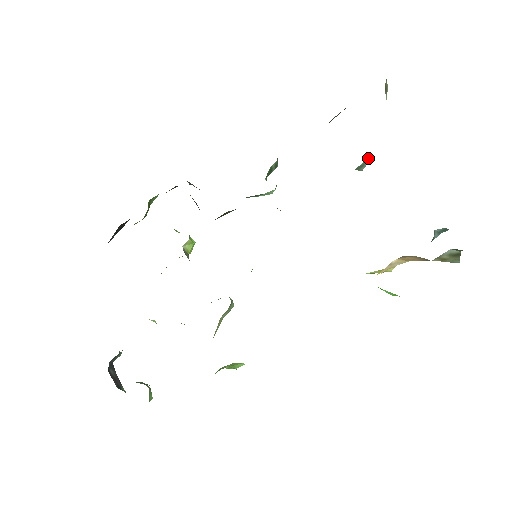
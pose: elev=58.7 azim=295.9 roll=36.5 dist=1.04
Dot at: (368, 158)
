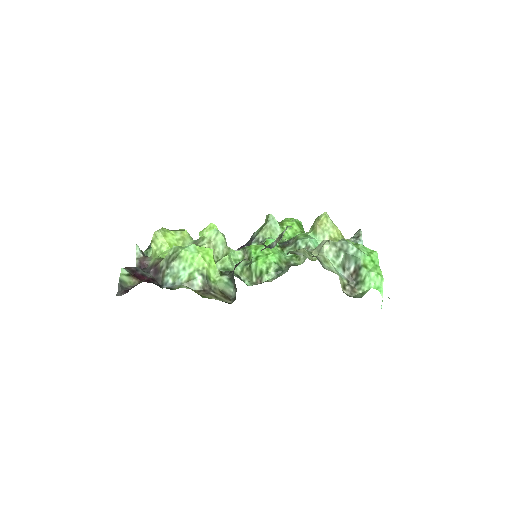
Dot at: (356, 257)
